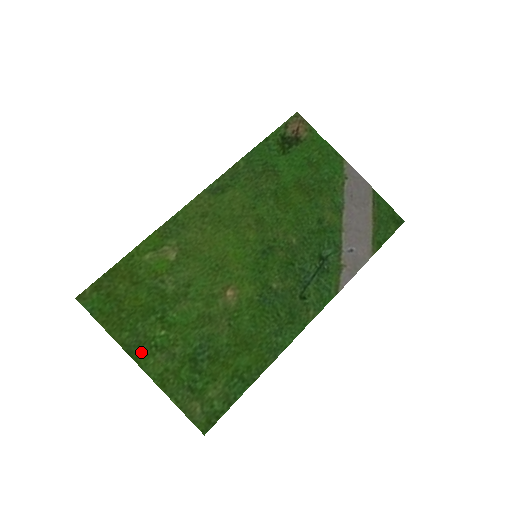
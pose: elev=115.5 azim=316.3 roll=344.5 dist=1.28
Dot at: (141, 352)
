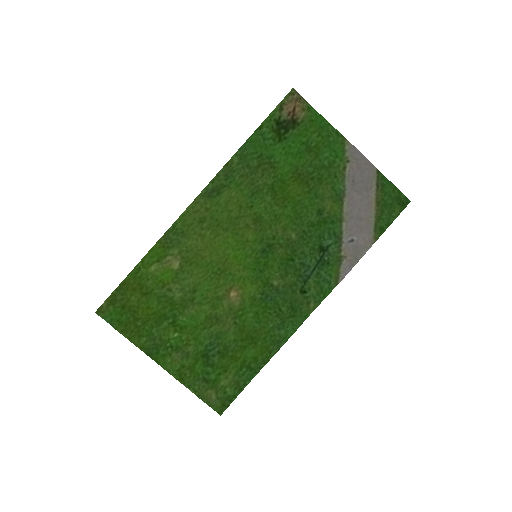
Dot at: (159, 353)
